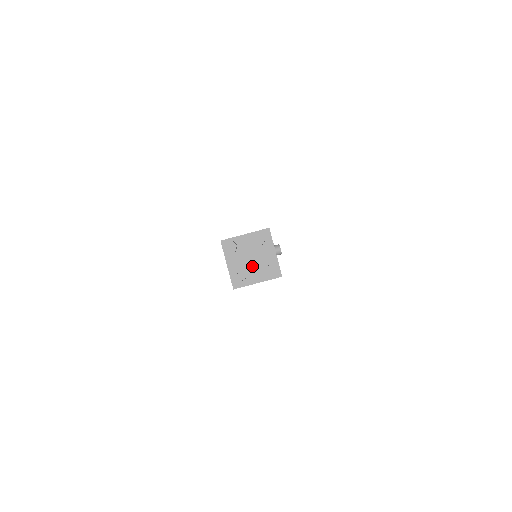
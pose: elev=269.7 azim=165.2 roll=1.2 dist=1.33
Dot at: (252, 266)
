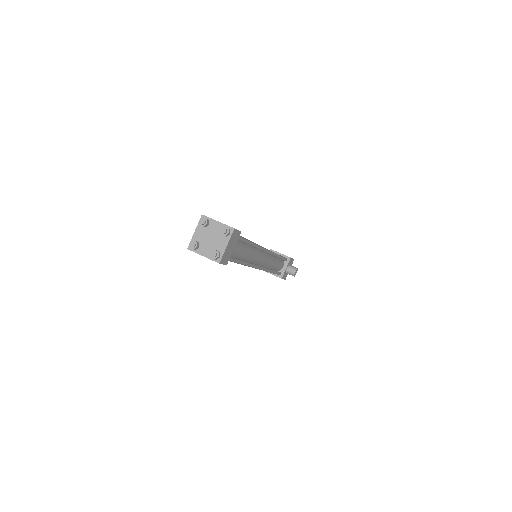
Dot at: (208, 243)
